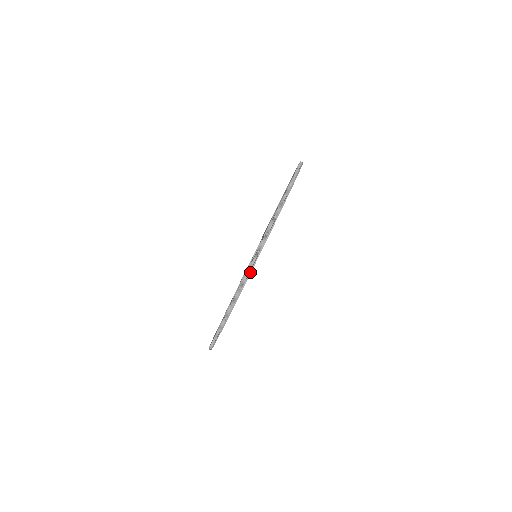
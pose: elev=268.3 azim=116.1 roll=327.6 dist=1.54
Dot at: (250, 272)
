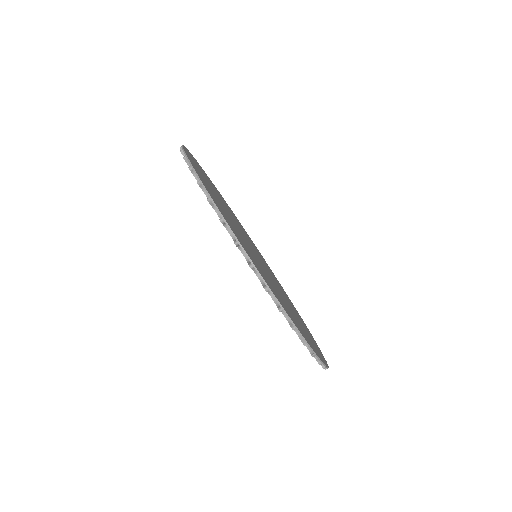
Dot at: (223, 220)
